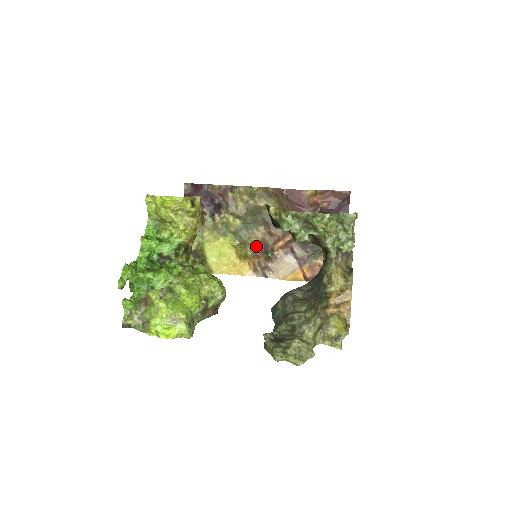
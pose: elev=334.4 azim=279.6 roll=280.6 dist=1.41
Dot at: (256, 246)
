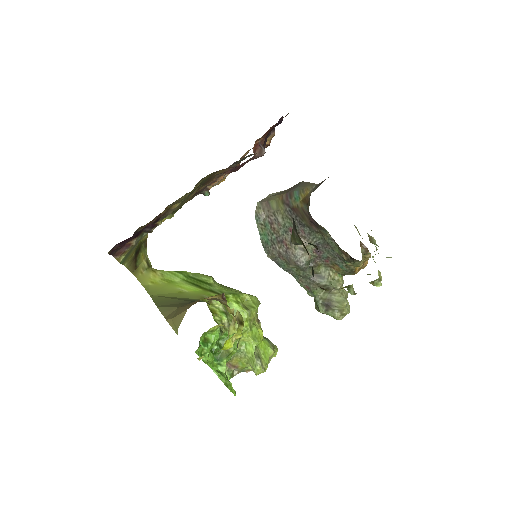
Dot at: occluded
